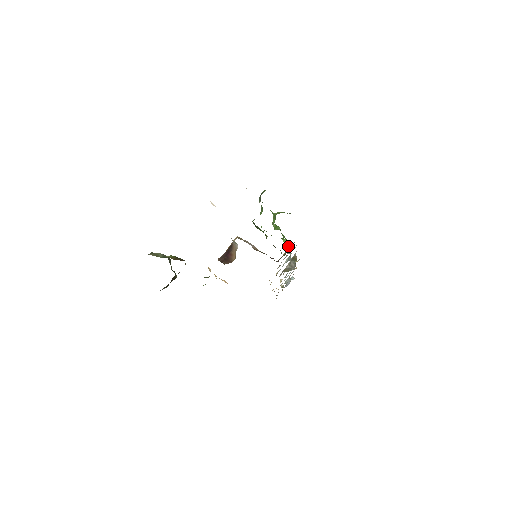
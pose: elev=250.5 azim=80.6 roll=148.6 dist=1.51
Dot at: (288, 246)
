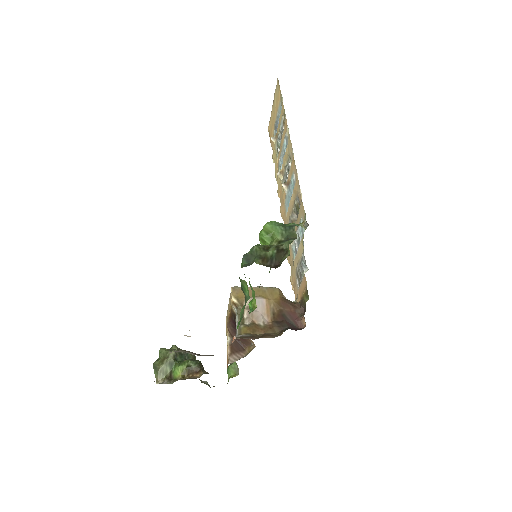
Dot at: (304, 277)
